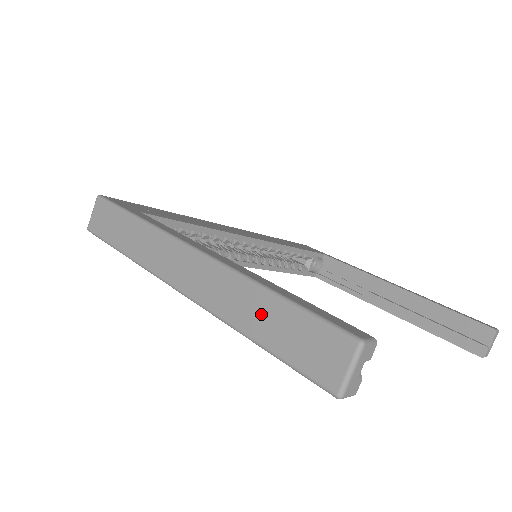
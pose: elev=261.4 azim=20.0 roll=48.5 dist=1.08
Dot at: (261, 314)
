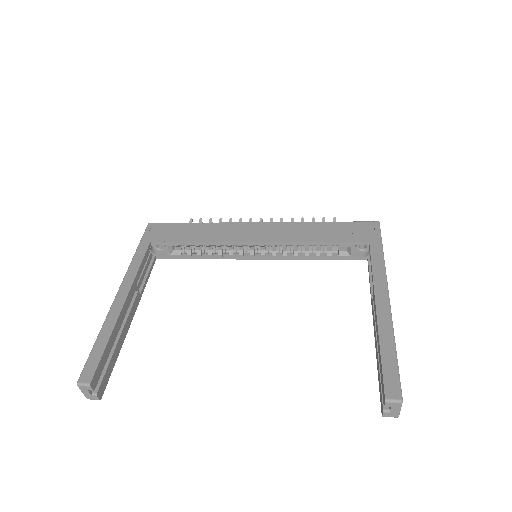
Dot at: occluded
